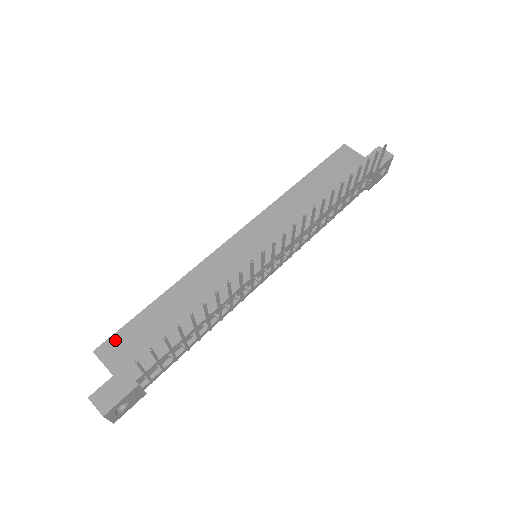
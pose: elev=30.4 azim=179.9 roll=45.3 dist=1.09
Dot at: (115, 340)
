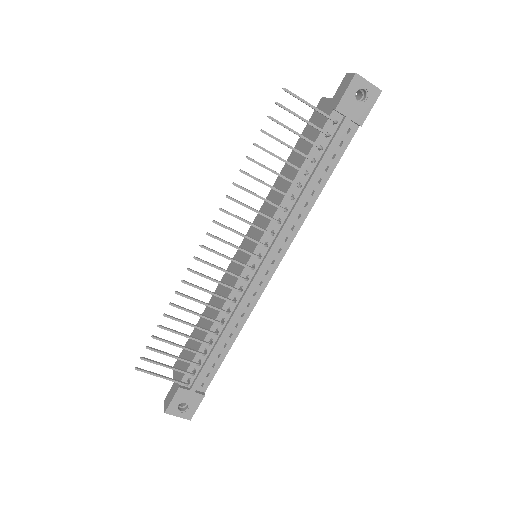
Dot at: occluded
